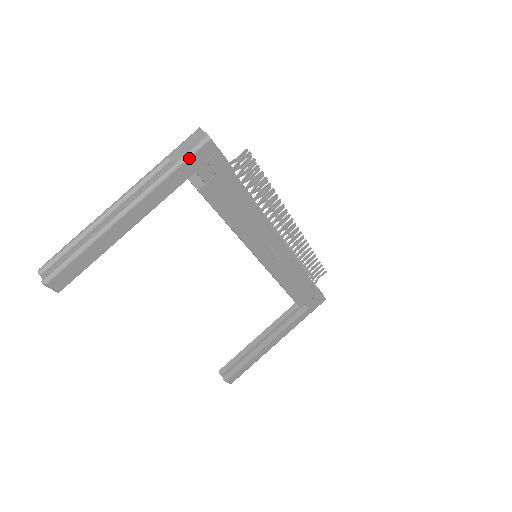
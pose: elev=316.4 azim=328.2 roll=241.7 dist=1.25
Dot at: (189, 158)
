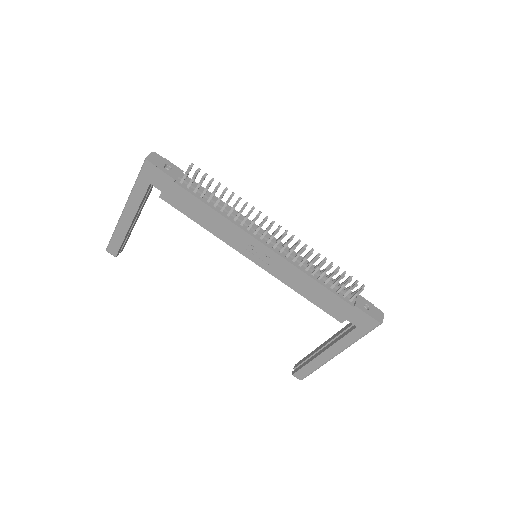
Dot at: (140, 174)
